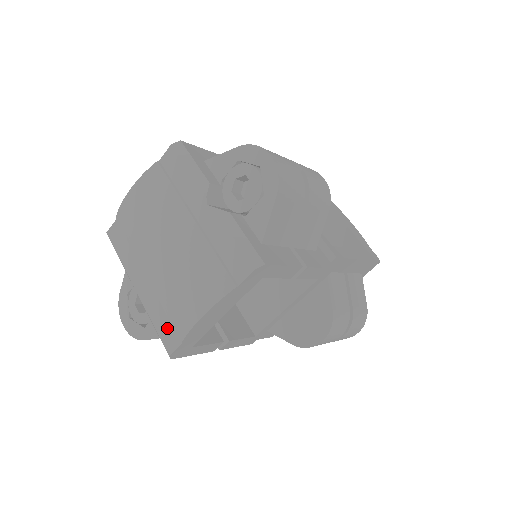
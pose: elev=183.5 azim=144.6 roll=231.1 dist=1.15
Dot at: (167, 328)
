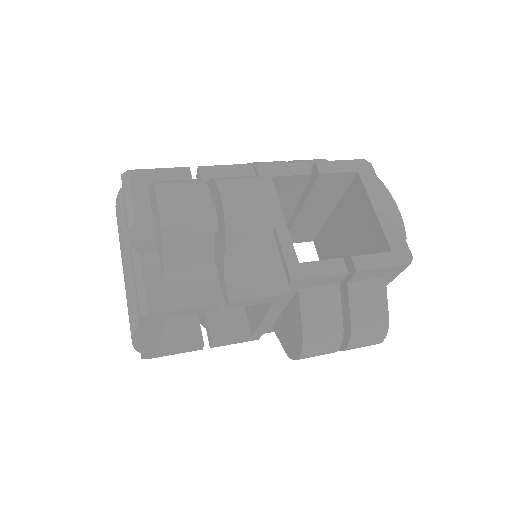
Dot at: occluded
